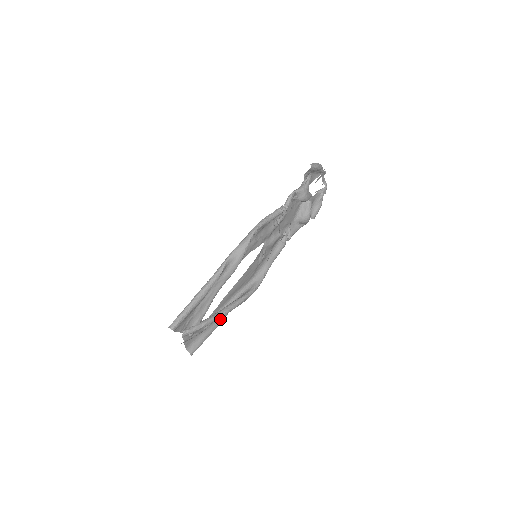
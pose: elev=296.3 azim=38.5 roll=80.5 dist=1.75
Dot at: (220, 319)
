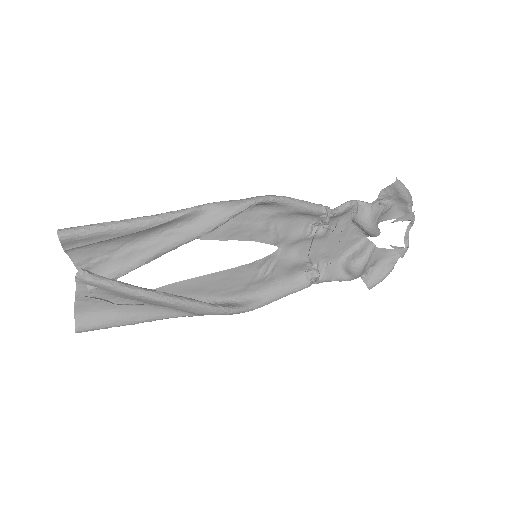
Dot at: (153, 313)
